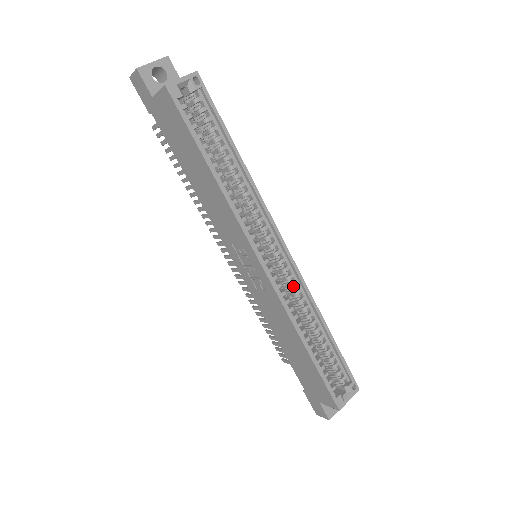
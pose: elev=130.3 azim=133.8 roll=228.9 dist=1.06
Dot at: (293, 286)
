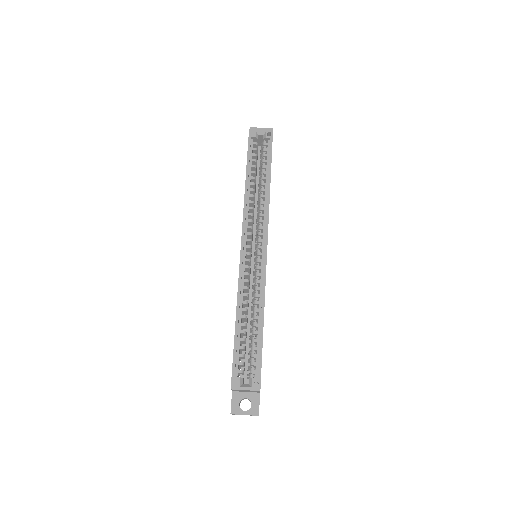
Dot at: (257, 274)
